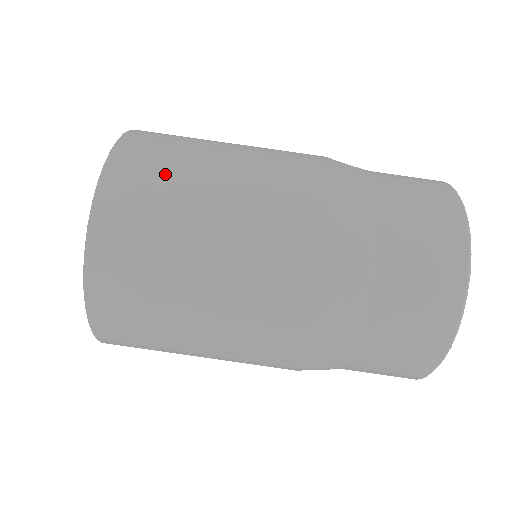
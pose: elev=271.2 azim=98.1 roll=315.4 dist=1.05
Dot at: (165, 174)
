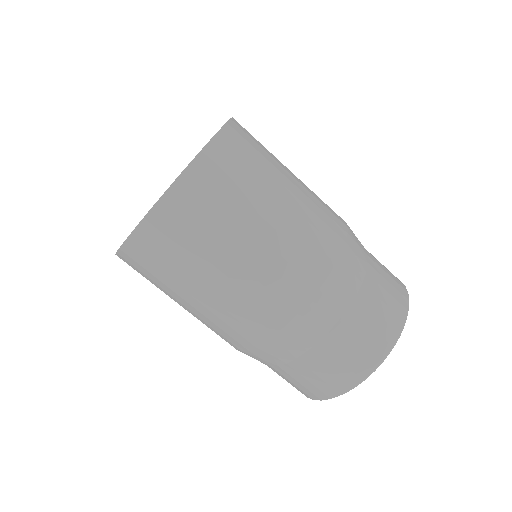
Dot at: (222, 206)
